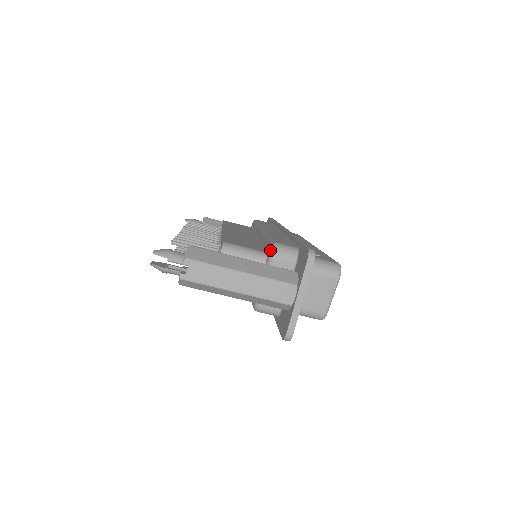
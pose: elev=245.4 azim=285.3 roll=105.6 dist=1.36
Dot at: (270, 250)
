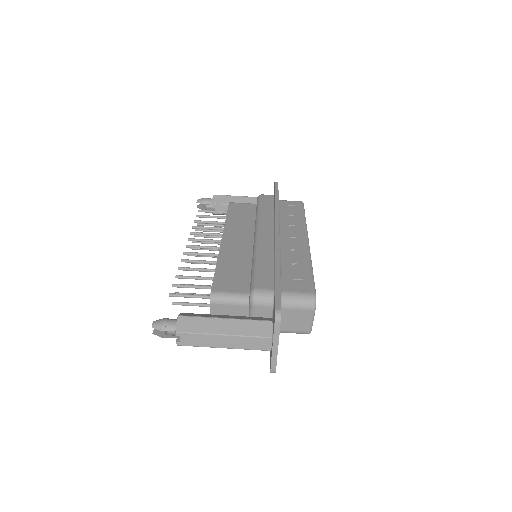
Dot at: (250, 298)
